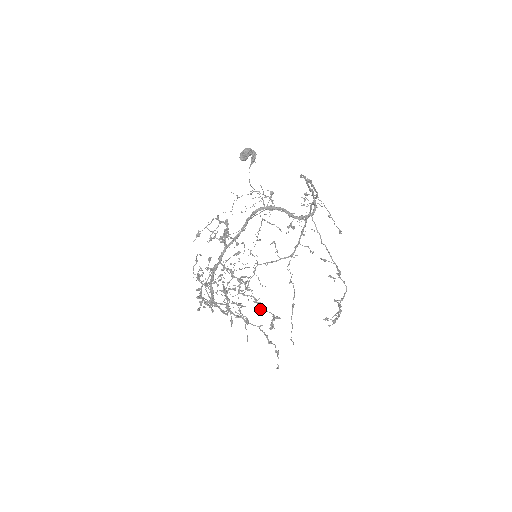
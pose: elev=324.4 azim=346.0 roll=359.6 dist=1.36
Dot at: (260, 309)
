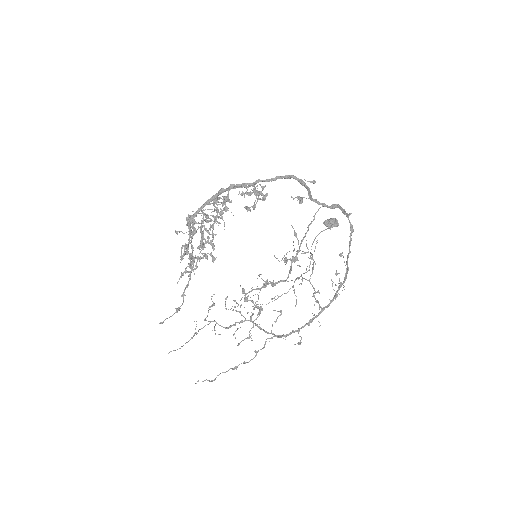
Dot at: occluded
